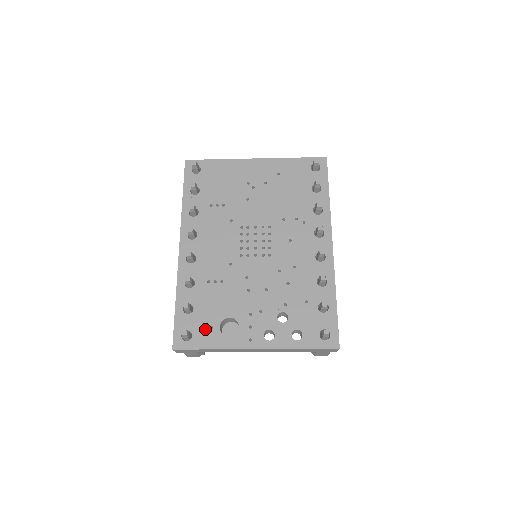
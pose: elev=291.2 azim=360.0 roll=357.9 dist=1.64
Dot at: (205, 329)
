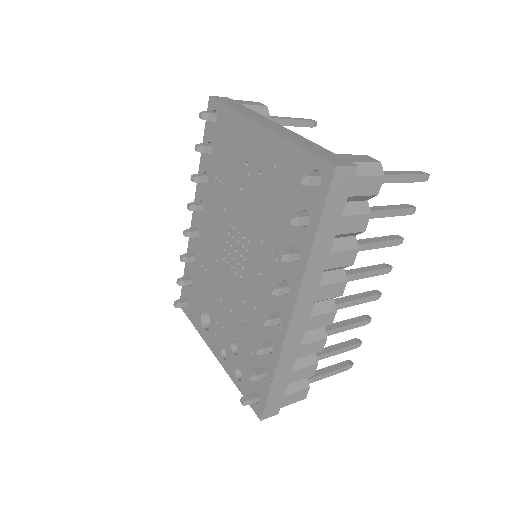
Dot at: (194, 307)
